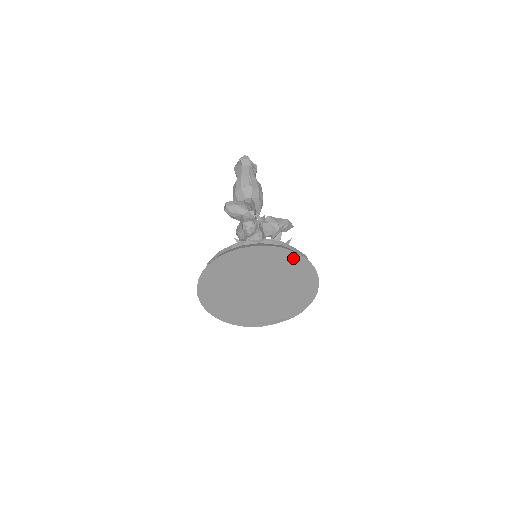
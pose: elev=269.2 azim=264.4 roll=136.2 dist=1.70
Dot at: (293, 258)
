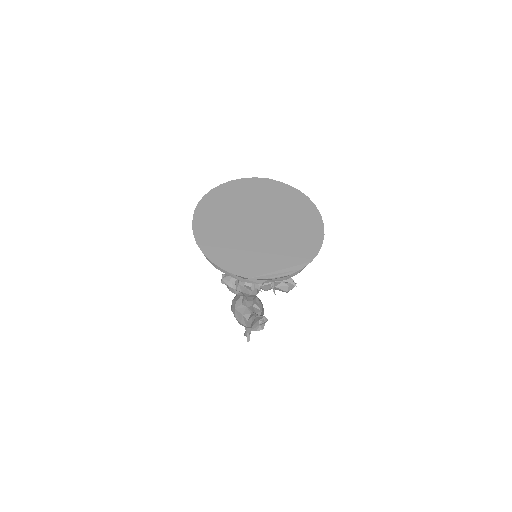
Dot at: (283, 189)
